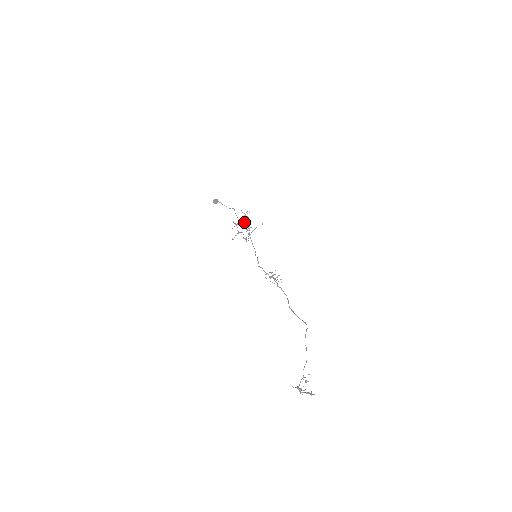
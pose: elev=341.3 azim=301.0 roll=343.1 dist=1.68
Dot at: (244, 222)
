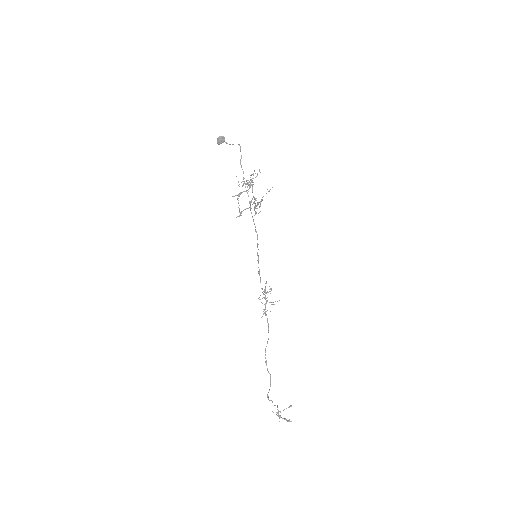
Dot at: (251, 184)
